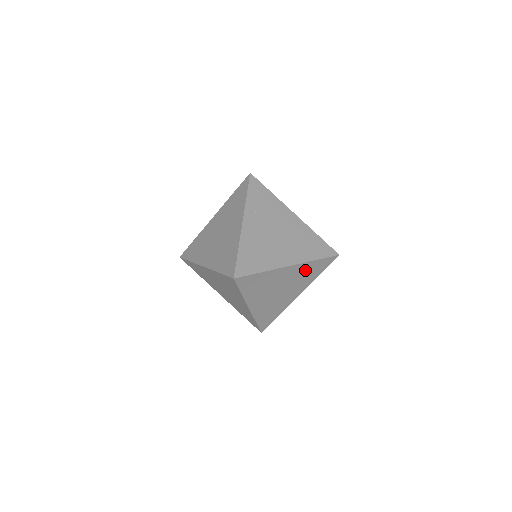
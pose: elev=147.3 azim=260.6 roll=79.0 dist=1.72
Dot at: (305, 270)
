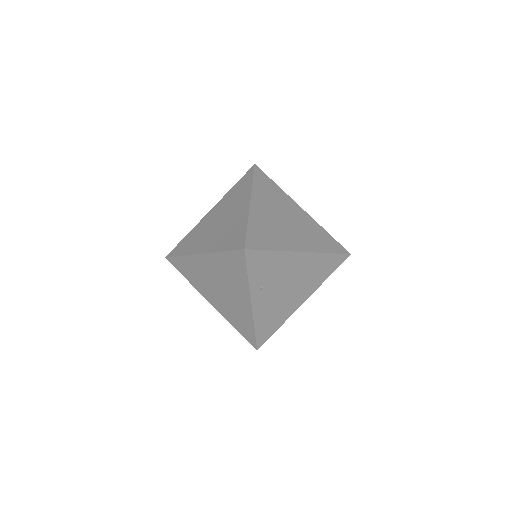
Dot at: occluded
